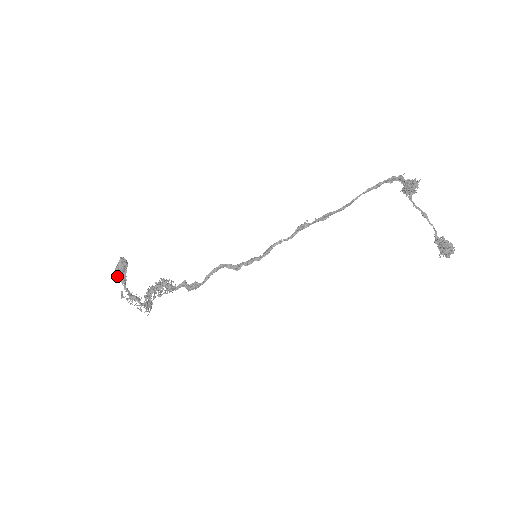
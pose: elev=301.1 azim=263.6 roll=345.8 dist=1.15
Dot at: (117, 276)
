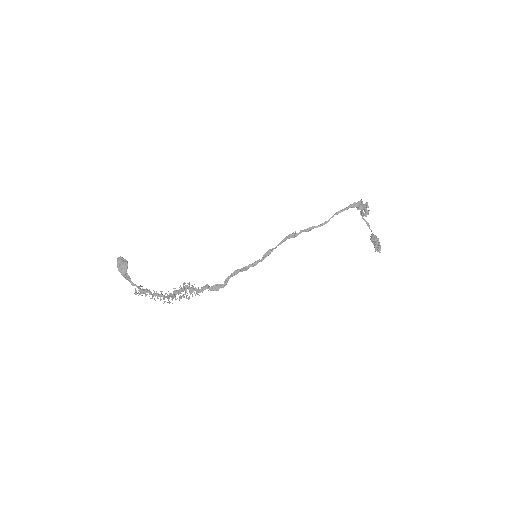
Dot at: (123, 276)
